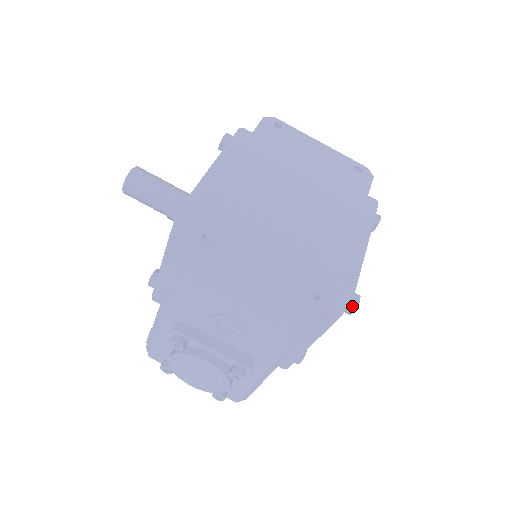
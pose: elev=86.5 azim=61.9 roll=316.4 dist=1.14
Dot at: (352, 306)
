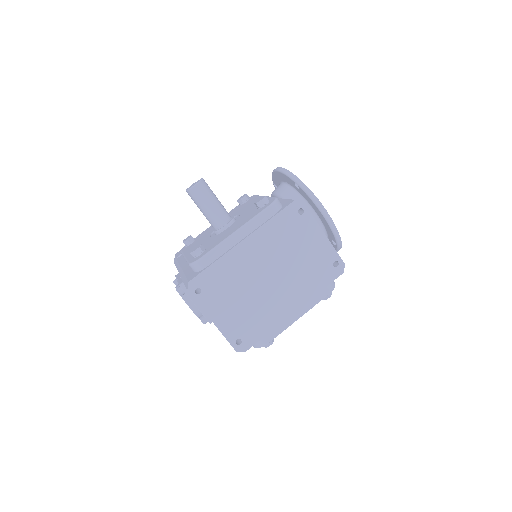
Dot at: (265, 345)
